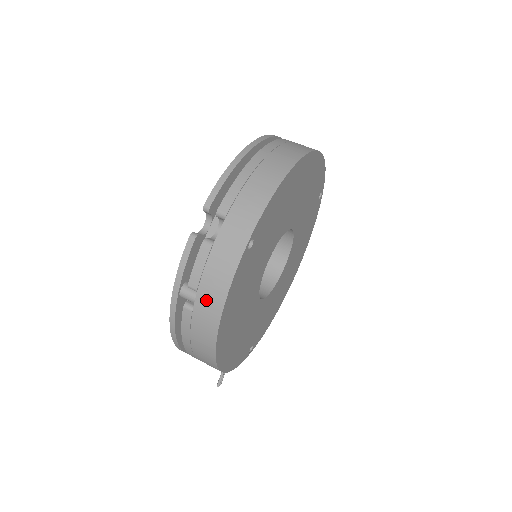
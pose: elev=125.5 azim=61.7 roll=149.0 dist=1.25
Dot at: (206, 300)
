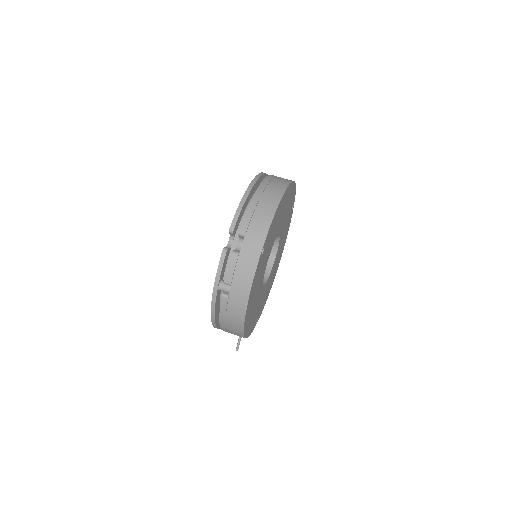
Dot at: (238, 290)
